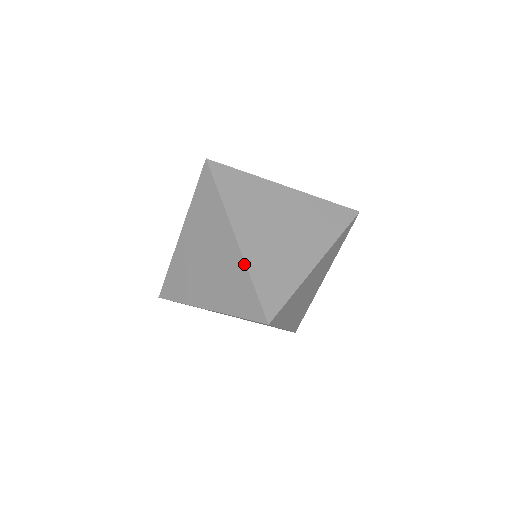
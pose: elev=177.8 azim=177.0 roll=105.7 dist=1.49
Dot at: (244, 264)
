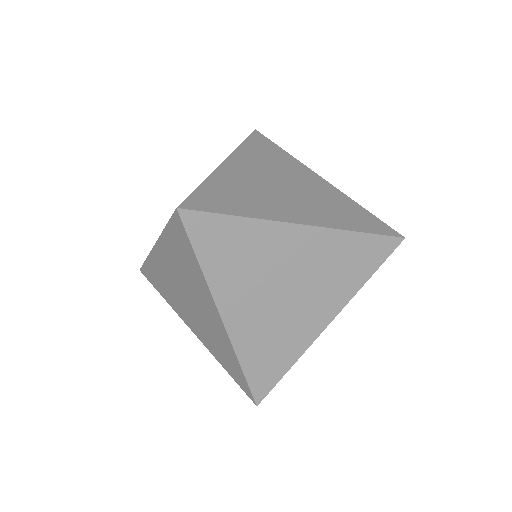
Dot at: (210, 174)
